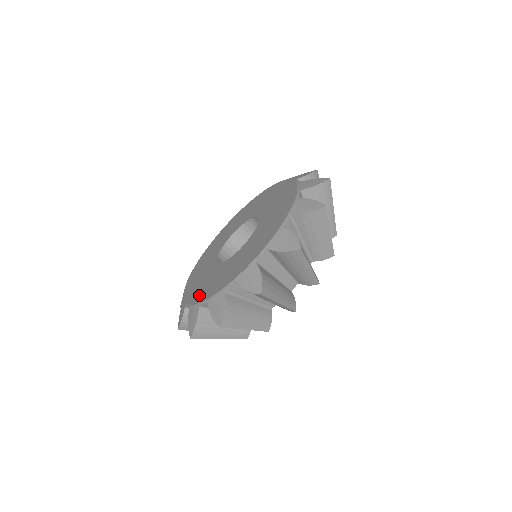
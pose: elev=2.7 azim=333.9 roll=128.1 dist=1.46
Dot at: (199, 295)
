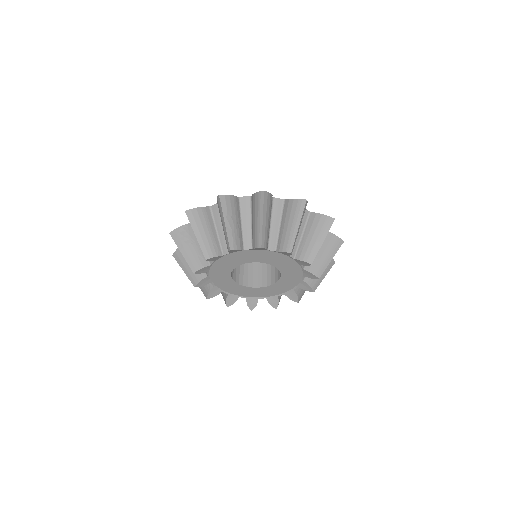
Dot at: occluded
